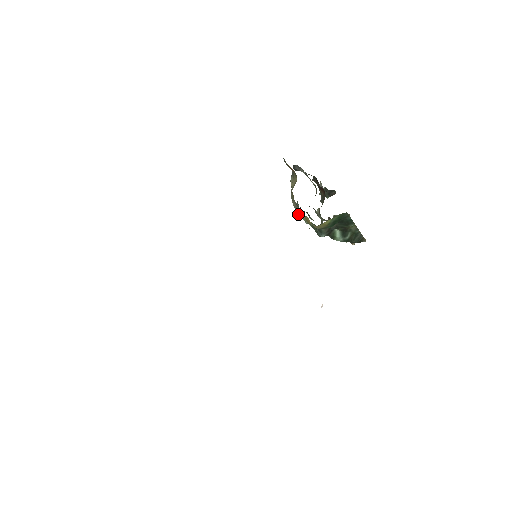
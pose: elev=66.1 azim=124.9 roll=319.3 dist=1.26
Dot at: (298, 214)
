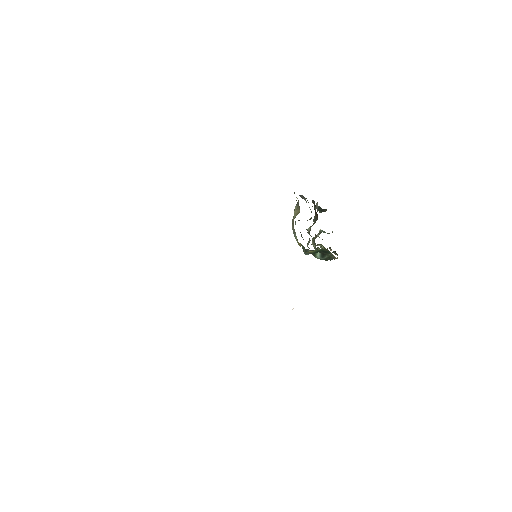
Dot at: (294, 235)
